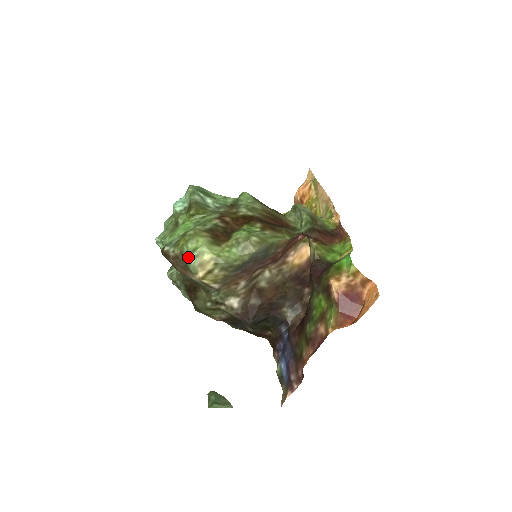
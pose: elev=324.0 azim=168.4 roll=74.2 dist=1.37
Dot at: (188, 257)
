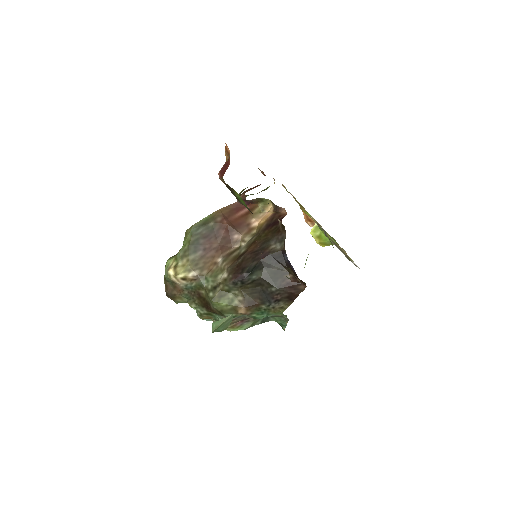
Dot at: occluded
